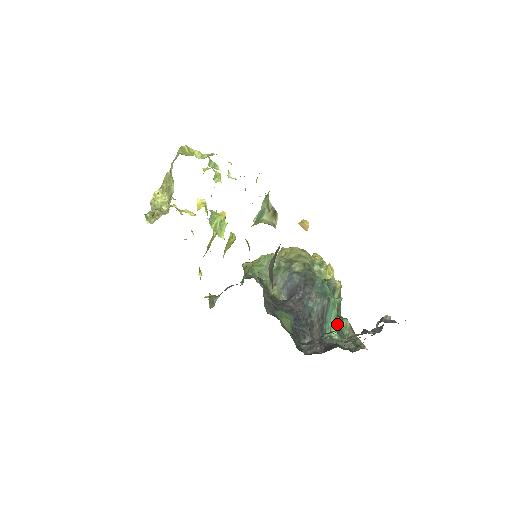
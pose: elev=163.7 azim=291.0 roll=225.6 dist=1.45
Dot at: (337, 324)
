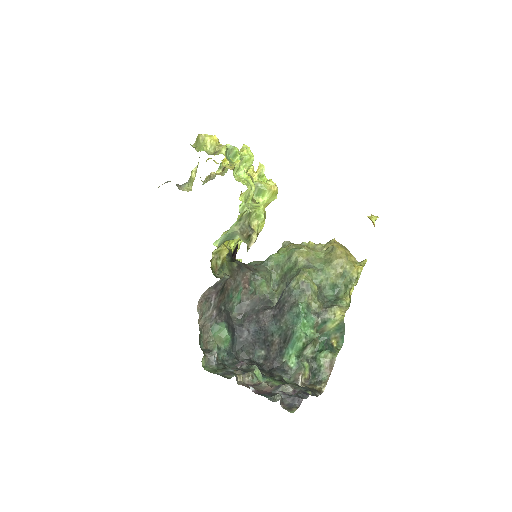
Dot at: (317, 350)
